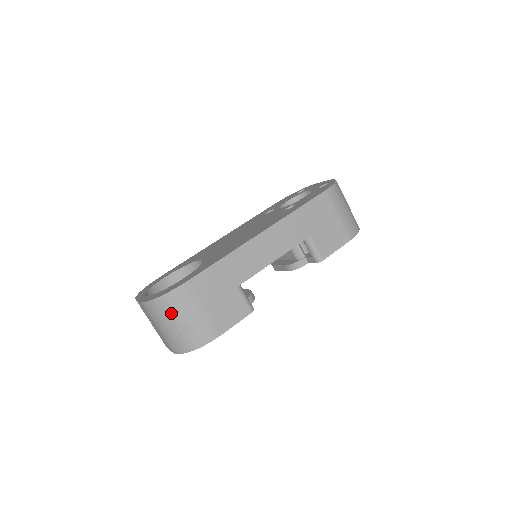
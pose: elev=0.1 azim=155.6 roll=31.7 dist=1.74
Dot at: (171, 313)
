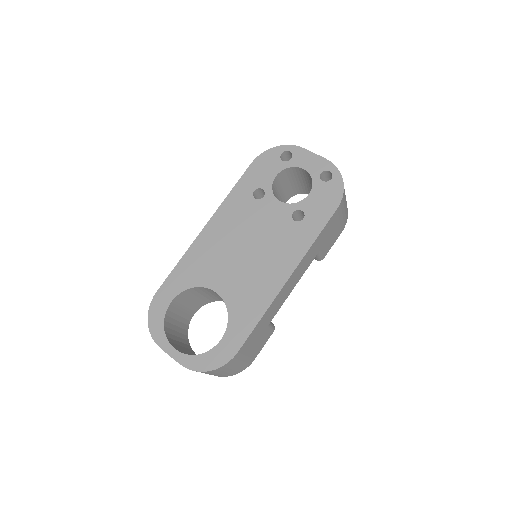
Dot at: (219, 372)
